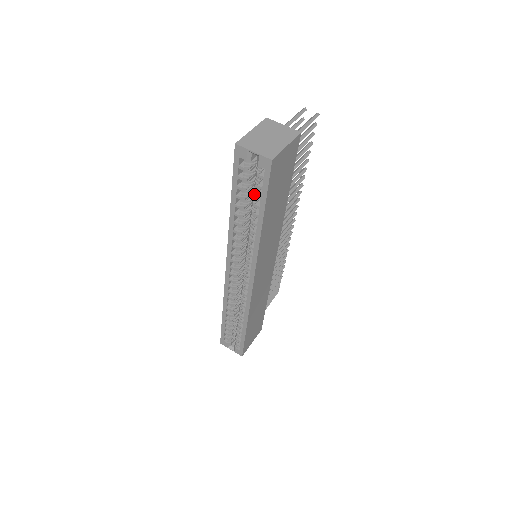
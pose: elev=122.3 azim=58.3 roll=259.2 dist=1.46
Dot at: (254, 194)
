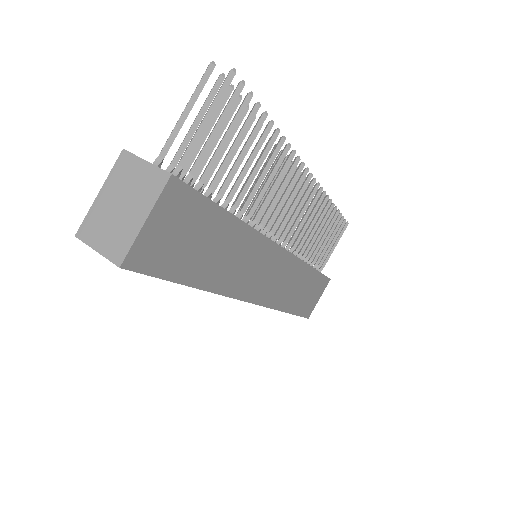
Dot at: occluded
